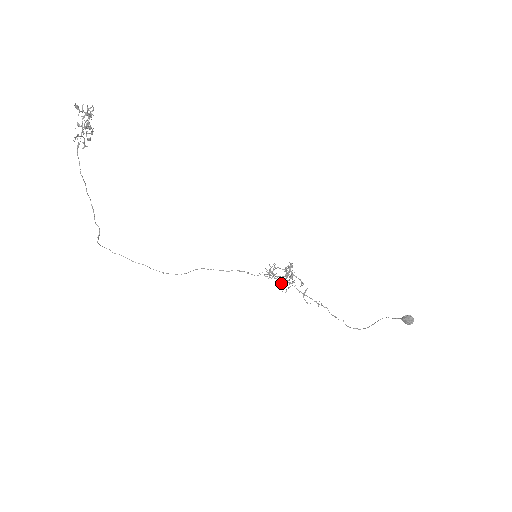
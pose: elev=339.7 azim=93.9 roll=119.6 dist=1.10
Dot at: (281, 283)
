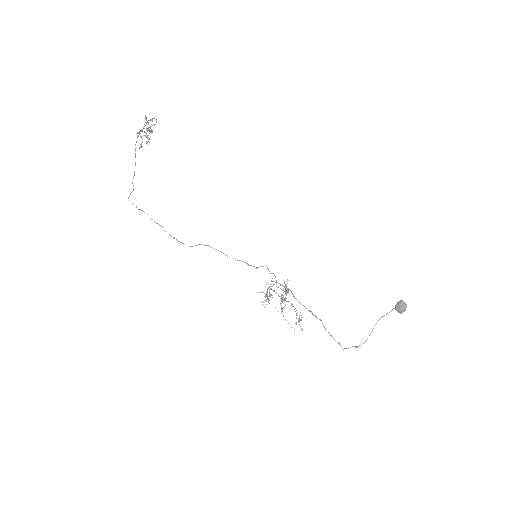
Dot at: (277, 282)
